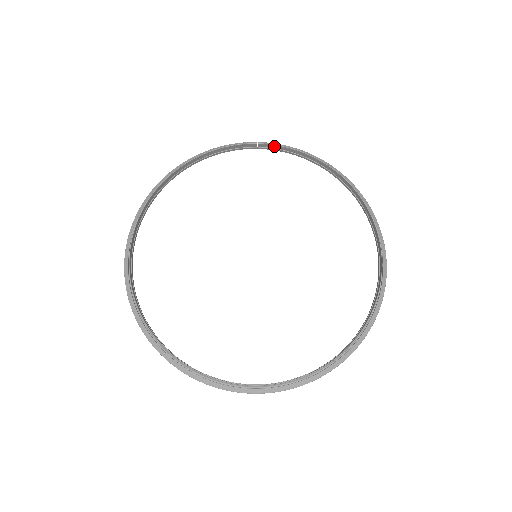
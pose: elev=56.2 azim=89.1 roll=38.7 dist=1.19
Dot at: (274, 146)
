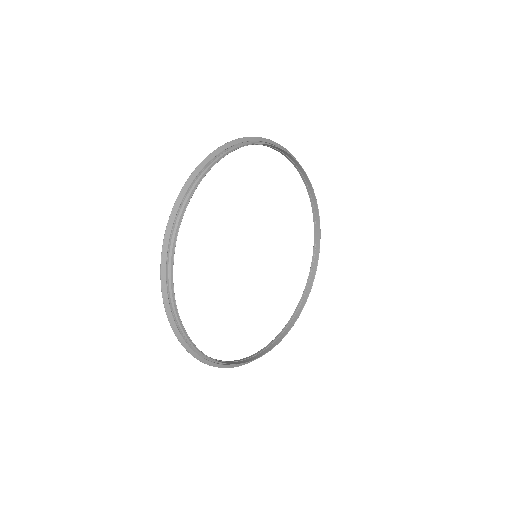
Dot at: (290, 155)
